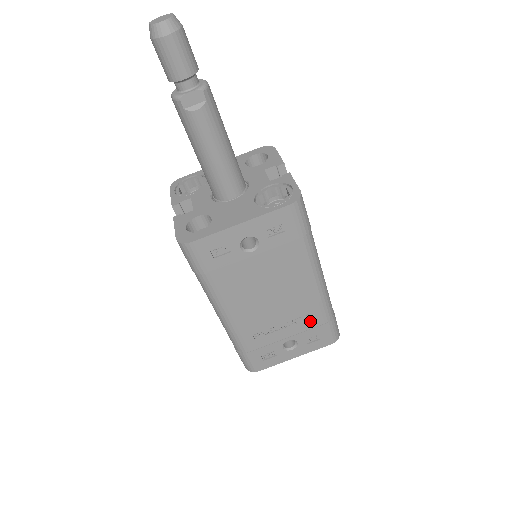
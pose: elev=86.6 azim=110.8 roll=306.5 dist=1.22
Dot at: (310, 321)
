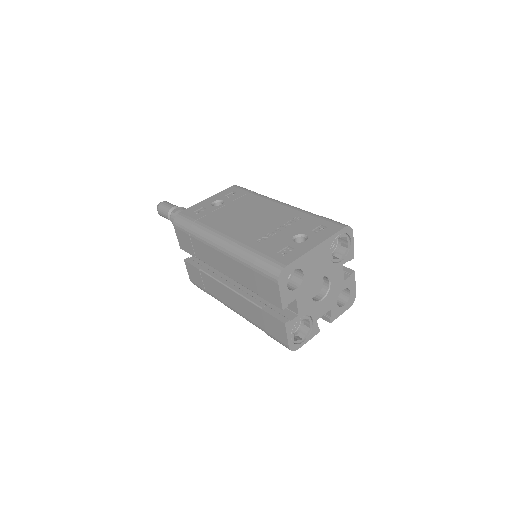
Dot at: (302, 221)
